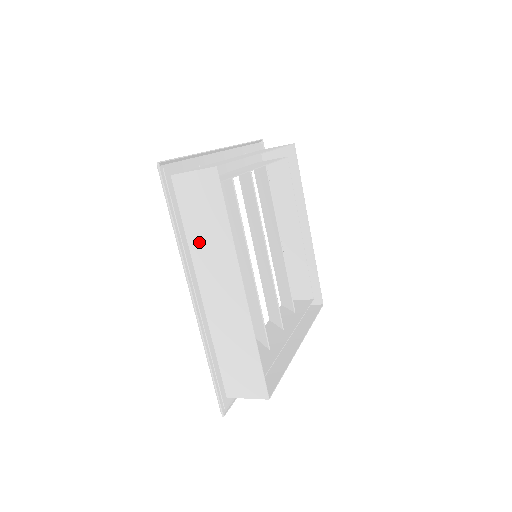
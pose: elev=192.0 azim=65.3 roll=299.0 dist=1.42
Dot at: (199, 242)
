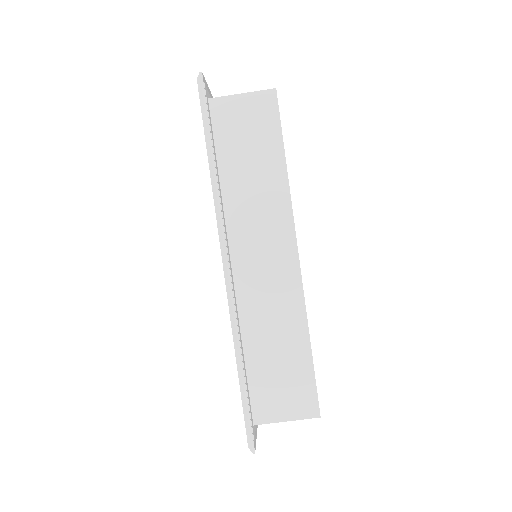
Dot at: (238, 188)
